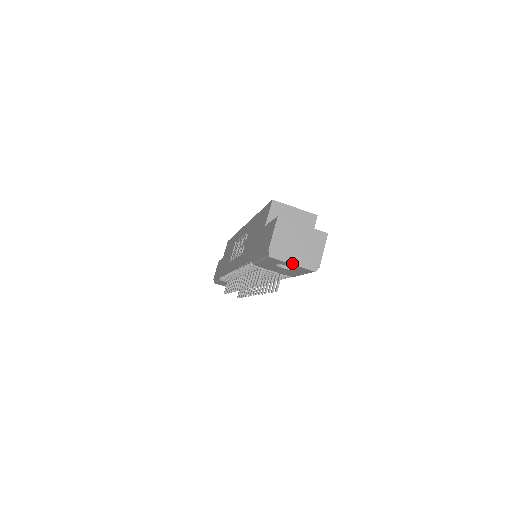
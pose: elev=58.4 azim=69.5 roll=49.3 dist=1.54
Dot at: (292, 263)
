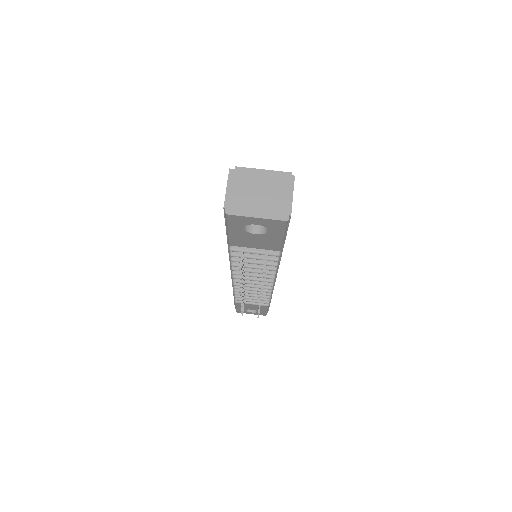
Dot at: (255, 216)
